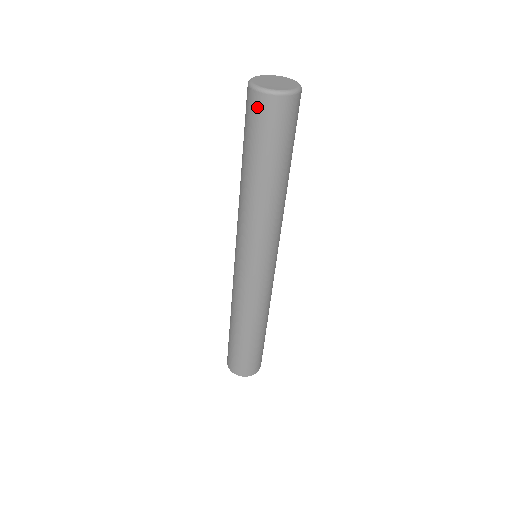
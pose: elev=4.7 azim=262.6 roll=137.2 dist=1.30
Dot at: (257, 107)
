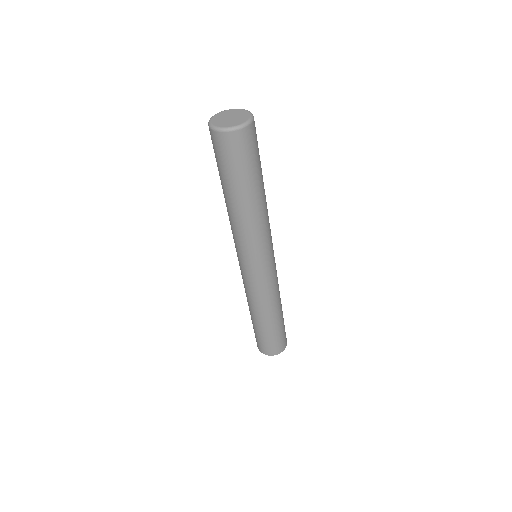
Dot at: (212, 140)
